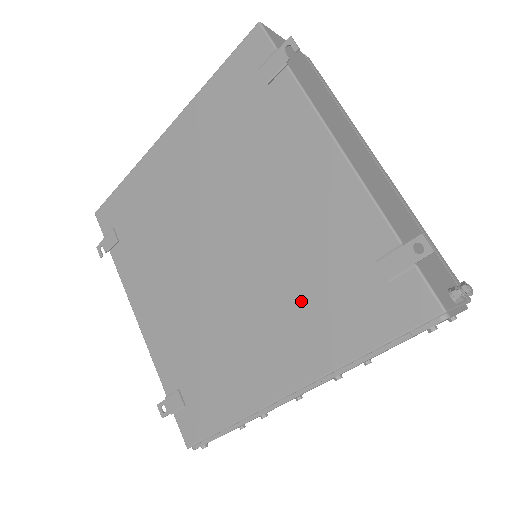
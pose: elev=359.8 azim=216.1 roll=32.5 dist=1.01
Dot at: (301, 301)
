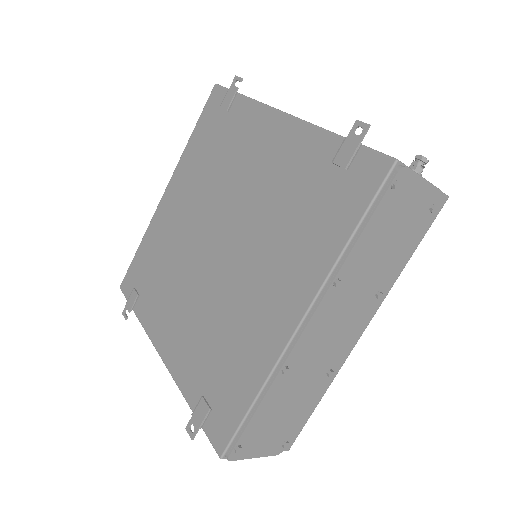
Dot at: (287, 236)
